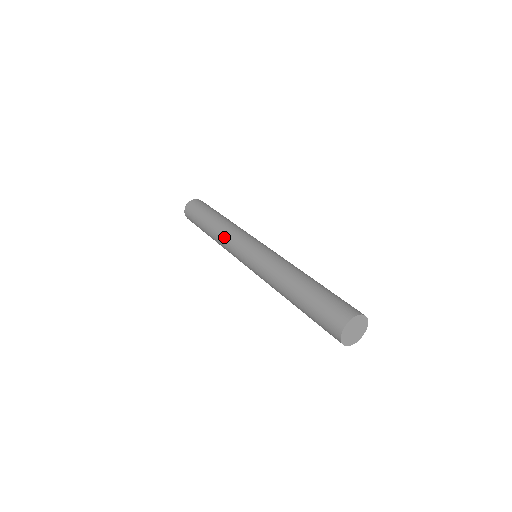
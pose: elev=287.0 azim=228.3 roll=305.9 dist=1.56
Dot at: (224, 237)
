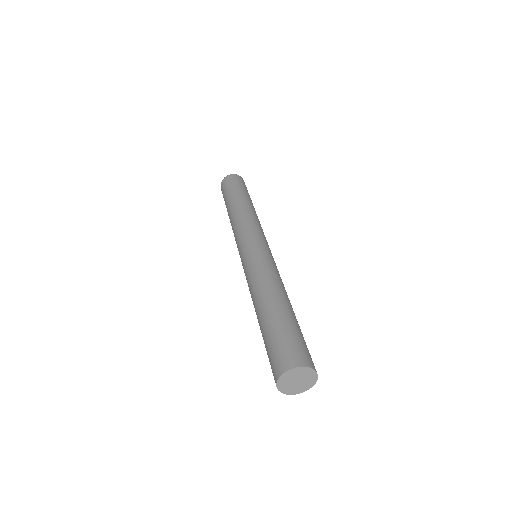
Dot at: occluded
